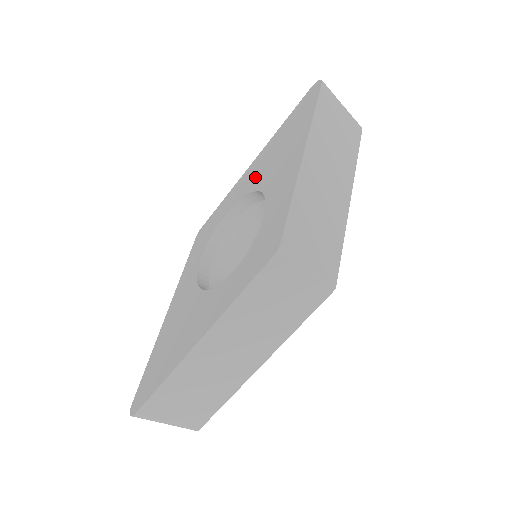
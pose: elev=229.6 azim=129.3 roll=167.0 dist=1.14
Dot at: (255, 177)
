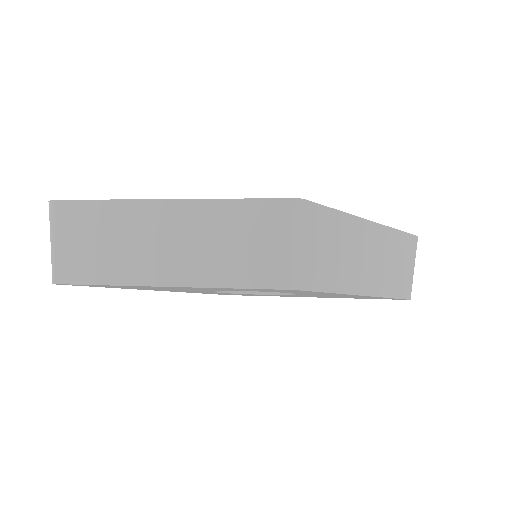
Dot at: occluded
